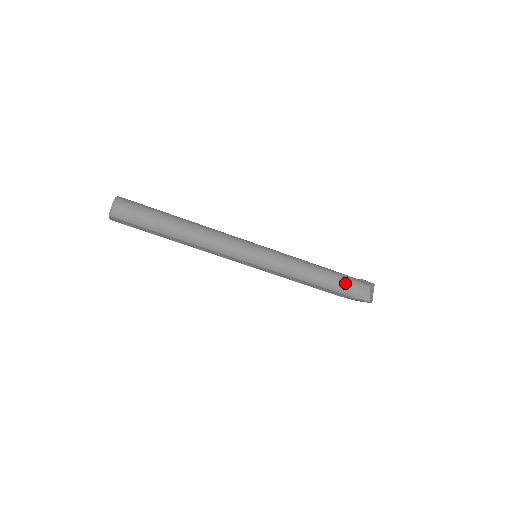
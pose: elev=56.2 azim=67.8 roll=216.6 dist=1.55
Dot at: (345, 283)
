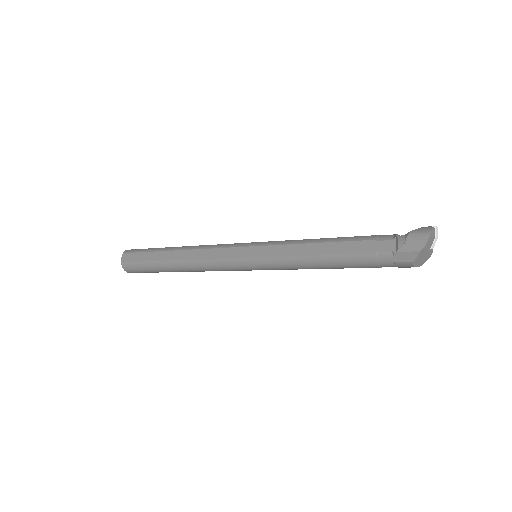
Dot at: occluded
